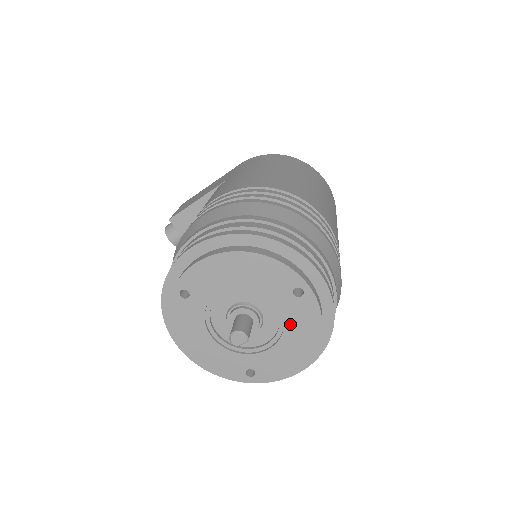
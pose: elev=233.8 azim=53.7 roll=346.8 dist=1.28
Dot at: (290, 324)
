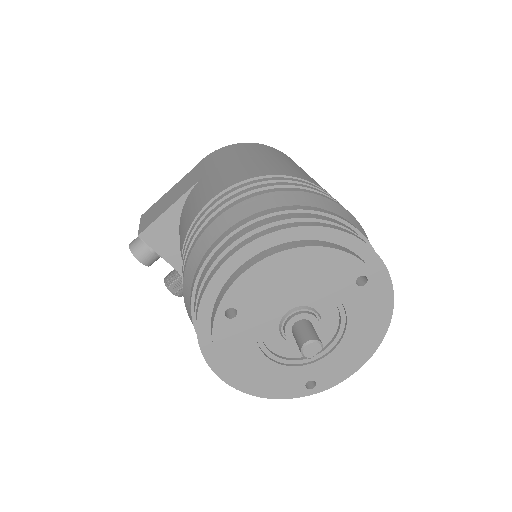
Dot at: (353, 319)
